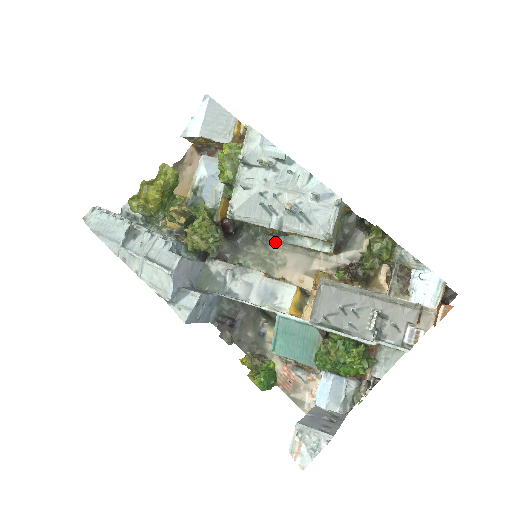
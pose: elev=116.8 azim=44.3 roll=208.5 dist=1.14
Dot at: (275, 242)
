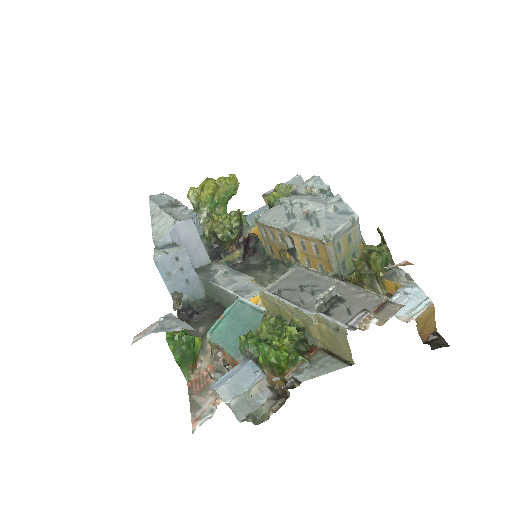
Dot at: (283, 272)
